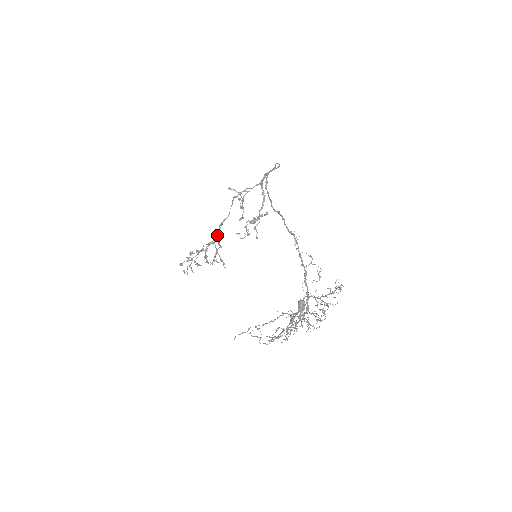
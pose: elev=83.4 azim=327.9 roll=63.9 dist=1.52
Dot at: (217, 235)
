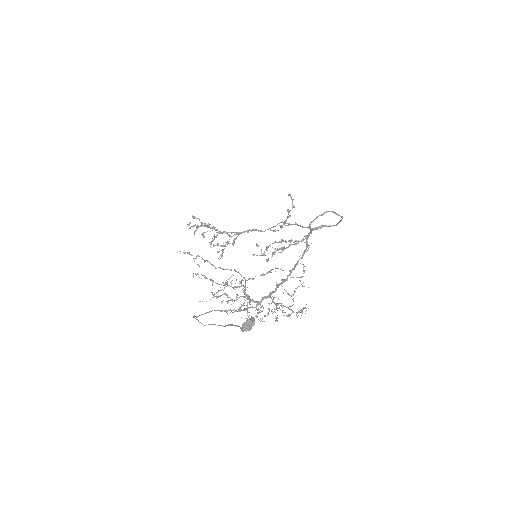
Dot at: (241, 232)
